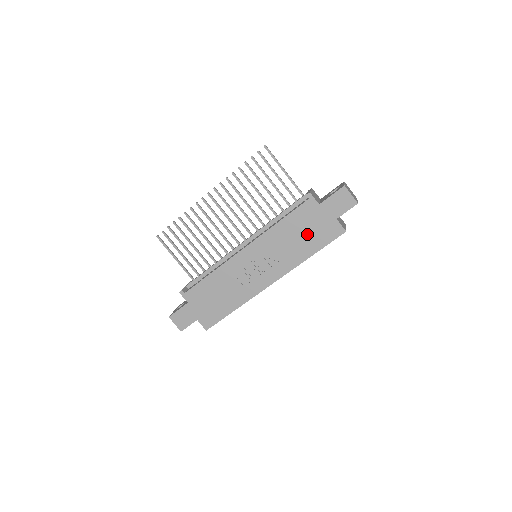
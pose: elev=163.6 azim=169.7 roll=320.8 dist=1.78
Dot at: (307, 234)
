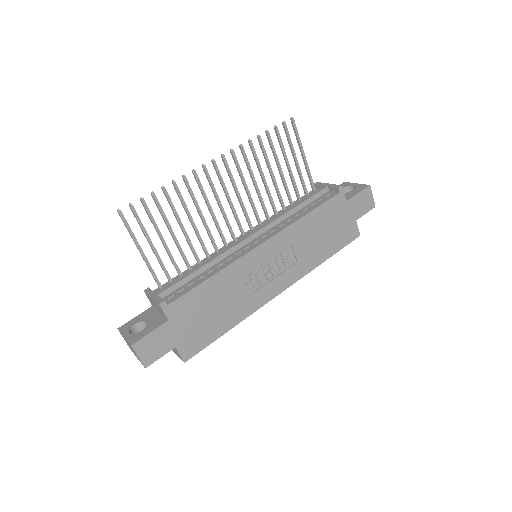
Dot at: (328, 233)
